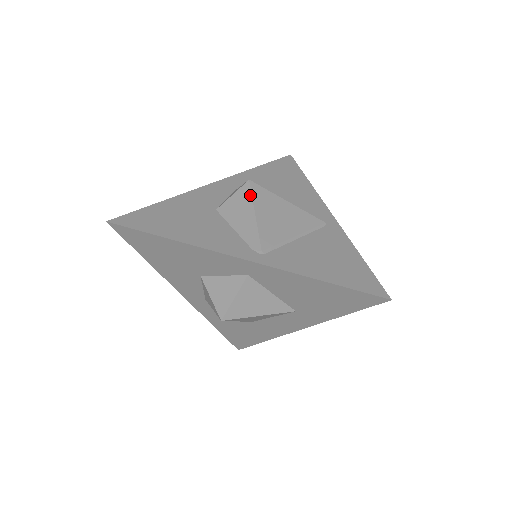
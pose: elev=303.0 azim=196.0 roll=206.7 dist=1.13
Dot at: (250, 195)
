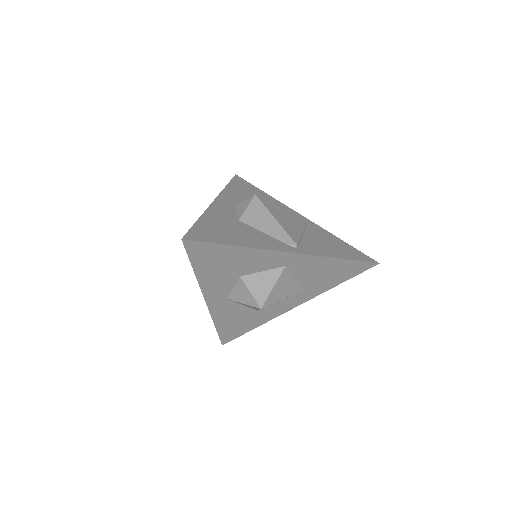
Dot at: (263, 206)
